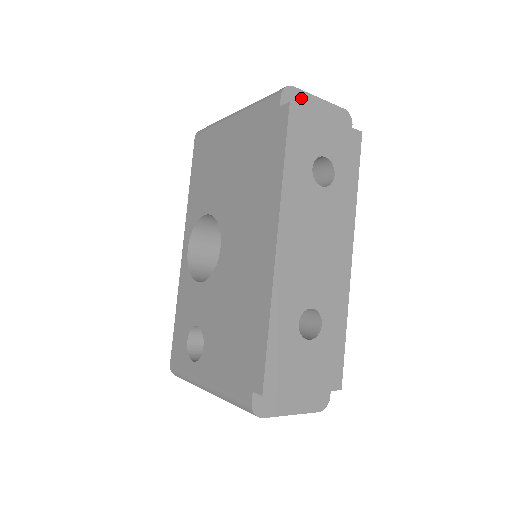
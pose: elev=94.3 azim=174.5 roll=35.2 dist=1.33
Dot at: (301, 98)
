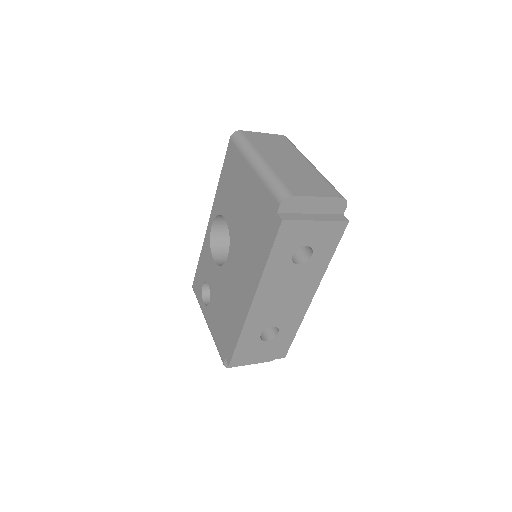
Dot at: (299, 202)
